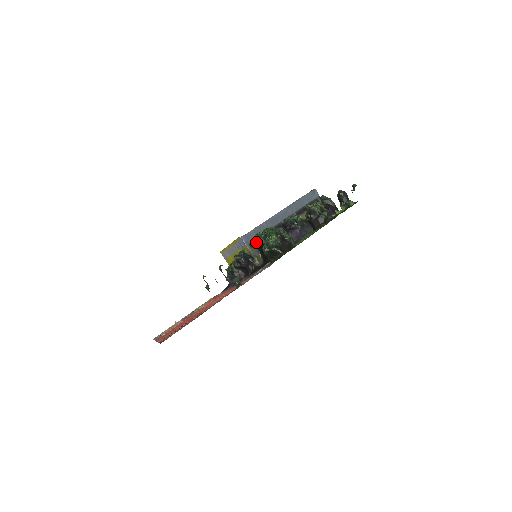
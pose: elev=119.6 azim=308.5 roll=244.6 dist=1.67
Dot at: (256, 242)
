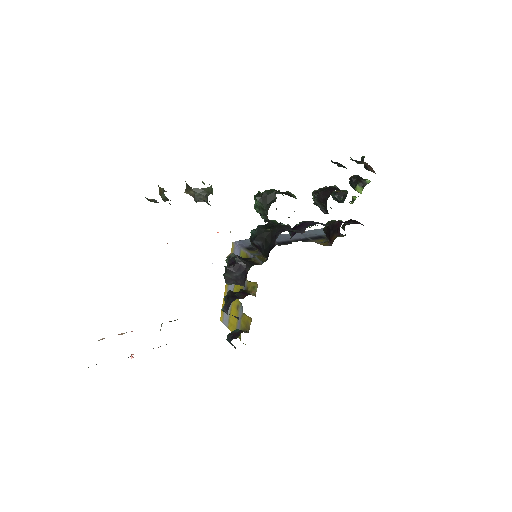
Dot at: (253, 235)
